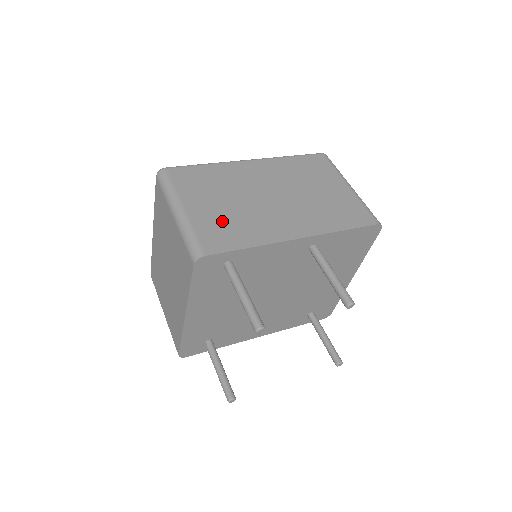
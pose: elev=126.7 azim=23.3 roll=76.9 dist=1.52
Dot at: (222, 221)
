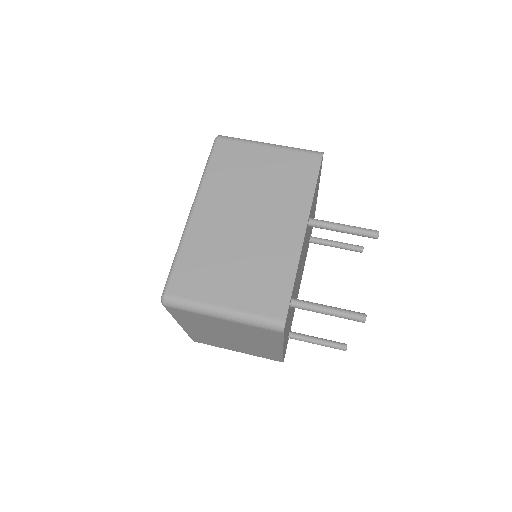
Dot at: (255, 284)
